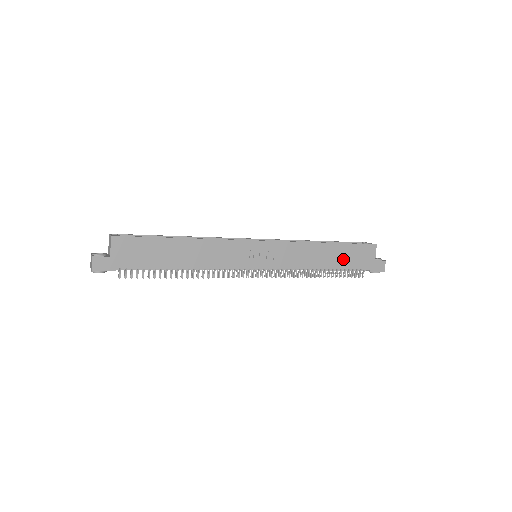
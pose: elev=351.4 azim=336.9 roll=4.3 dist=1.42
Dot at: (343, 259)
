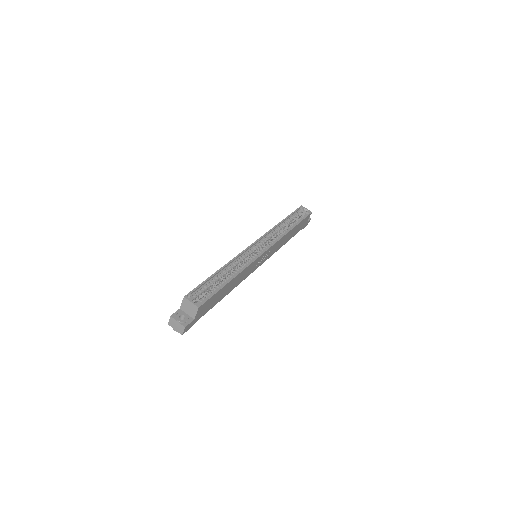
Dot at: (295, 232)
